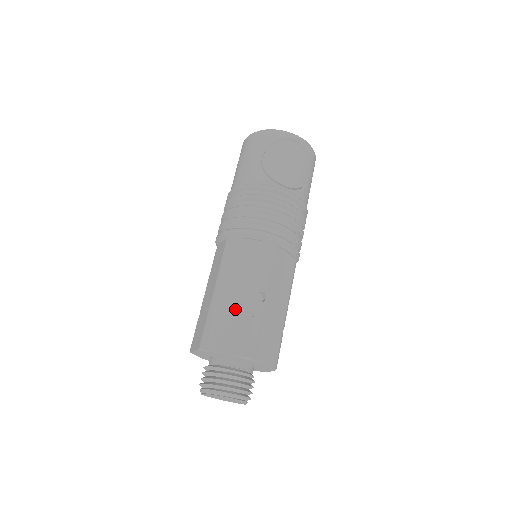
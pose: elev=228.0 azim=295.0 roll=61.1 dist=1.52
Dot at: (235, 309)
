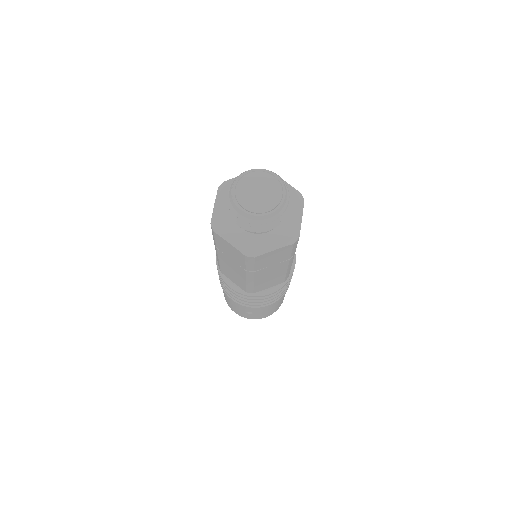
Dot at: occluded
